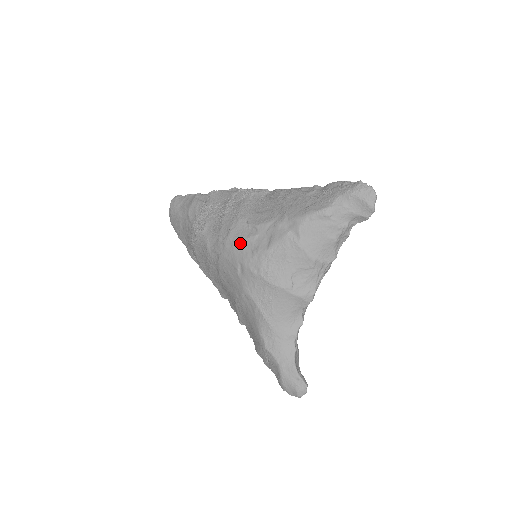
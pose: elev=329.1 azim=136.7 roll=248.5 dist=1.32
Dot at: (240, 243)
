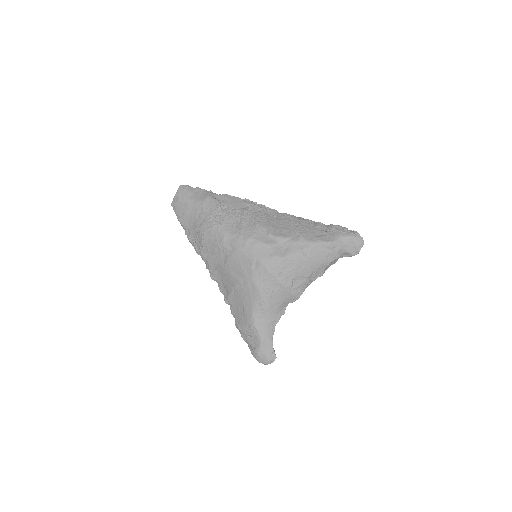
Dot at: (261, 246)
